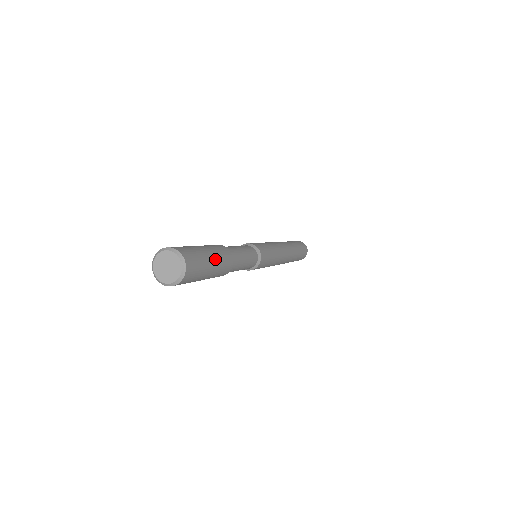
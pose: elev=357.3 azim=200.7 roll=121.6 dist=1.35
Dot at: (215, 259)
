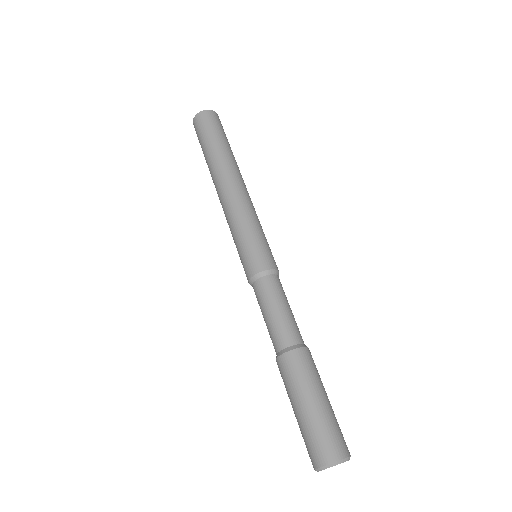
Dot at: (316, 392)
